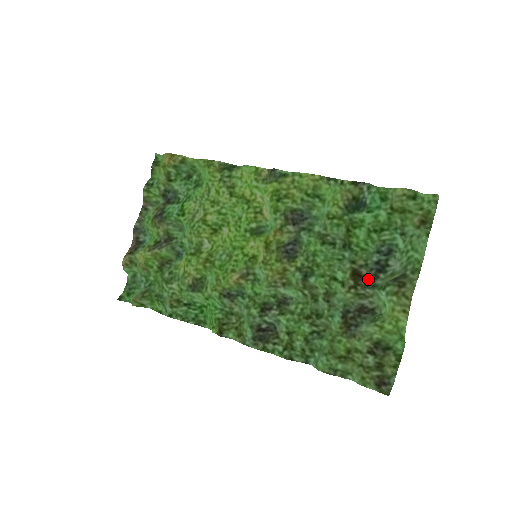
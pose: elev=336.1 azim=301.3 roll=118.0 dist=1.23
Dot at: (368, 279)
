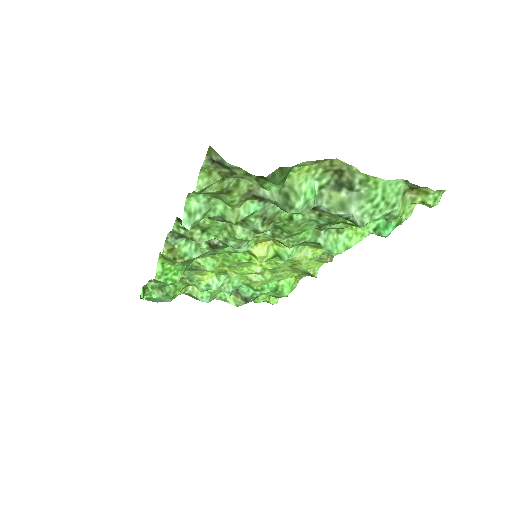
Dot at: (317, 209)
